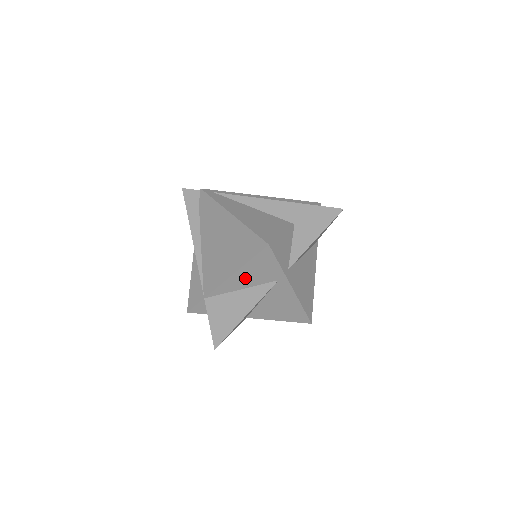
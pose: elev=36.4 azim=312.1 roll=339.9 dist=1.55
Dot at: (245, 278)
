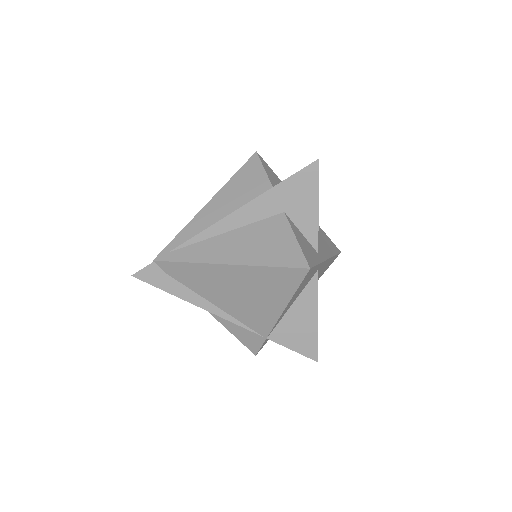
Dot at: (294, 298)
